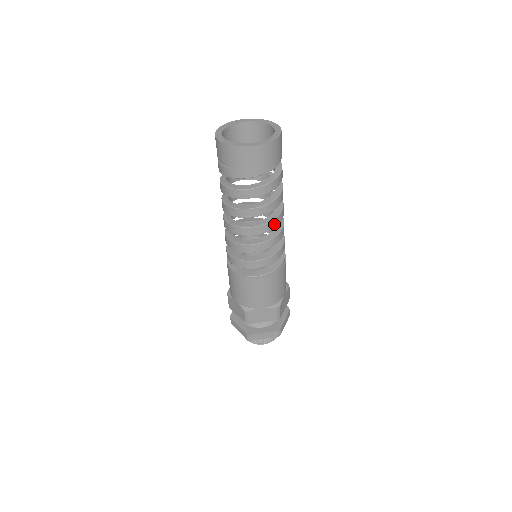
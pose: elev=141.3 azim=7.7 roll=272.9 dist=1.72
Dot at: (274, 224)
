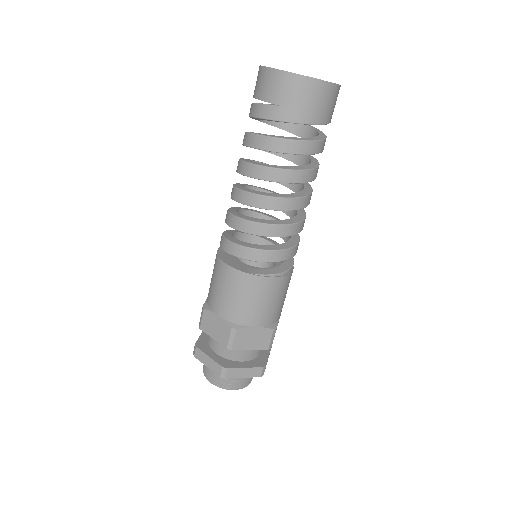
Dot at: (305, 203)
